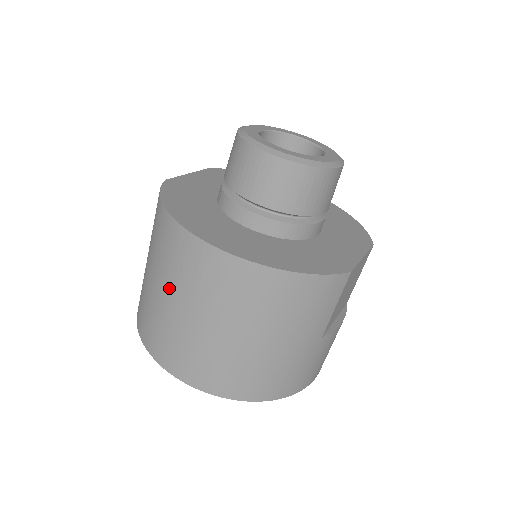
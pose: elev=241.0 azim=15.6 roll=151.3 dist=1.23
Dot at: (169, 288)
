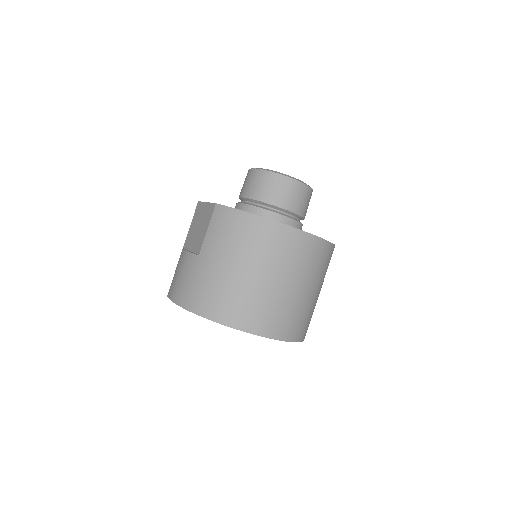
Dot at: (267, 269)
